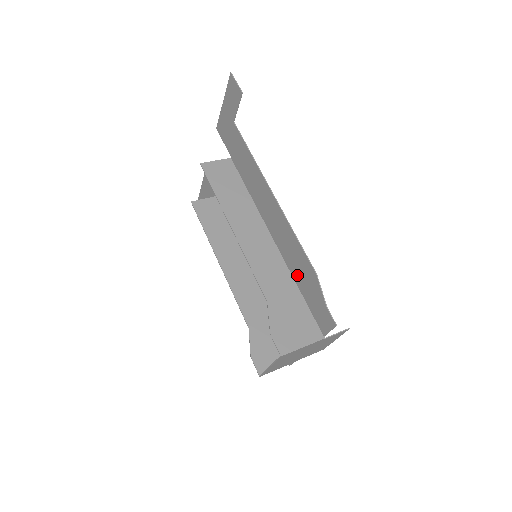
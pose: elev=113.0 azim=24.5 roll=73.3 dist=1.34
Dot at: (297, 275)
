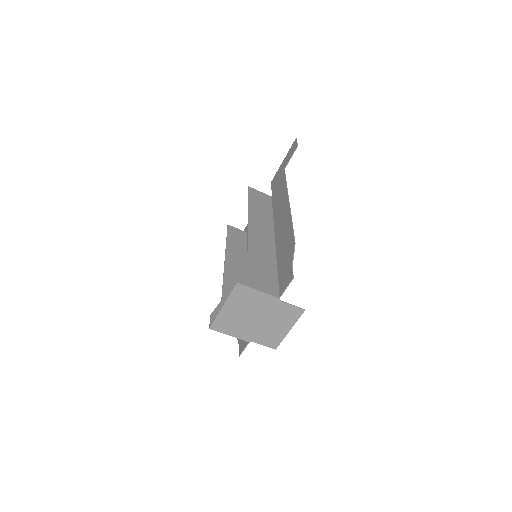
Dot at: (280, 255)
